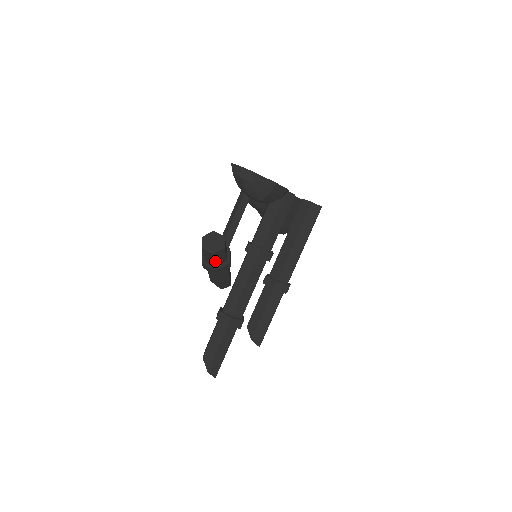
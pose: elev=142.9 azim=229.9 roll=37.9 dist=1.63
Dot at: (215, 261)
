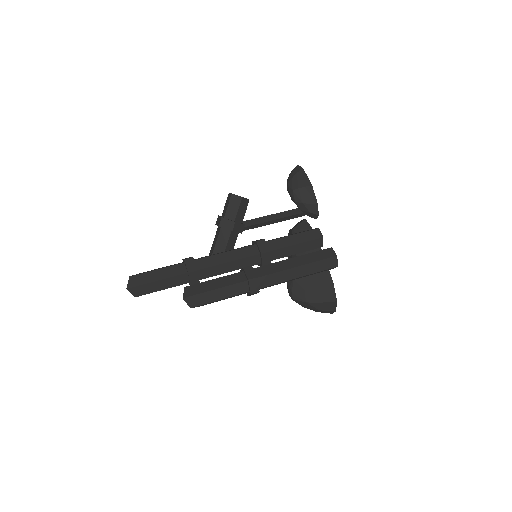
Dot at: (228, 208)
